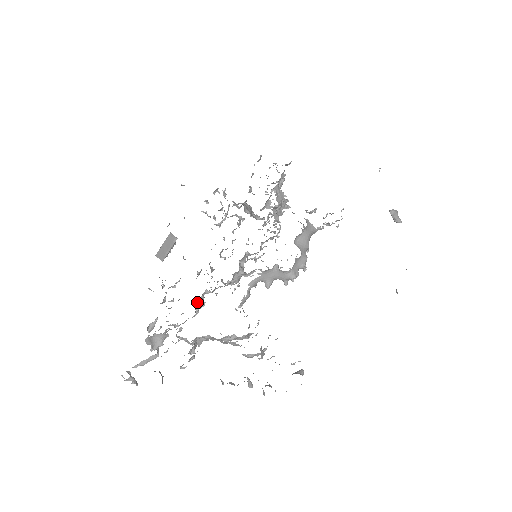
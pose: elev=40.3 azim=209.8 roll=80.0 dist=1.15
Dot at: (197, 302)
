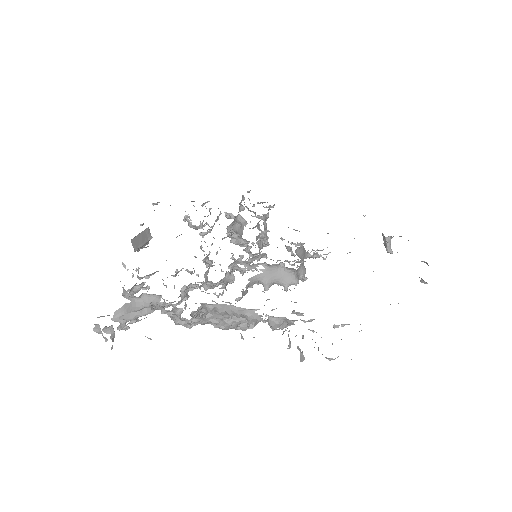
Dot at: (184, 289)
